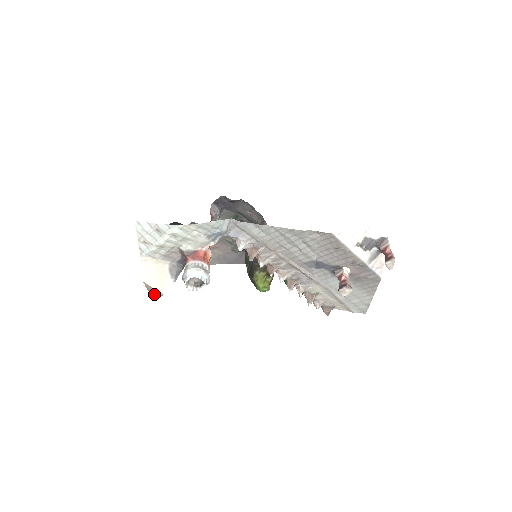
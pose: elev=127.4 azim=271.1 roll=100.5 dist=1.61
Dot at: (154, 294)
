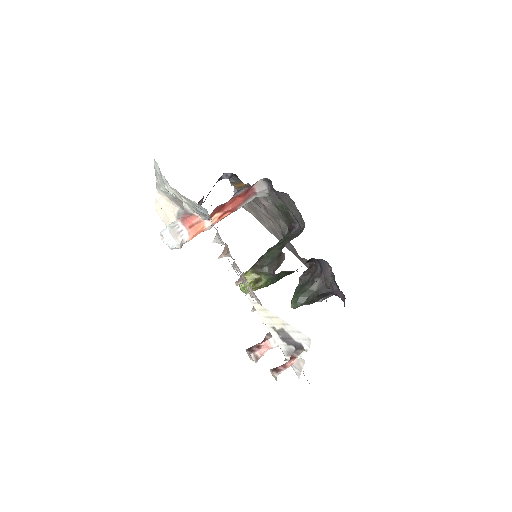
Dot at: occluded
